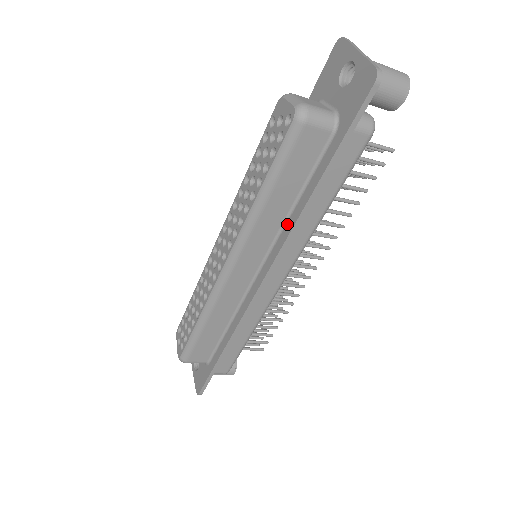
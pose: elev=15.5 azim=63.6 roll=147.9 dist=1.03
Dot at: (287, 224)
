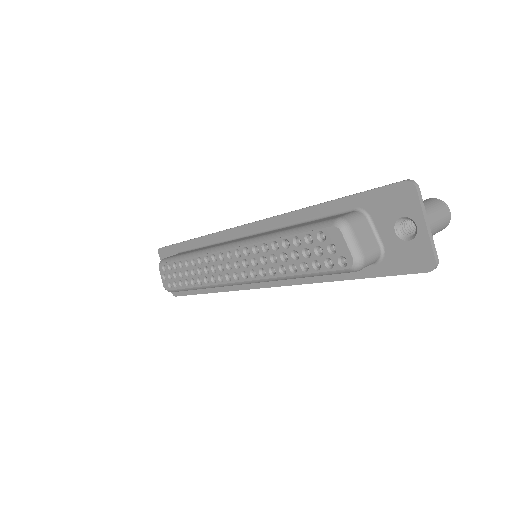
Dot at: occluded
